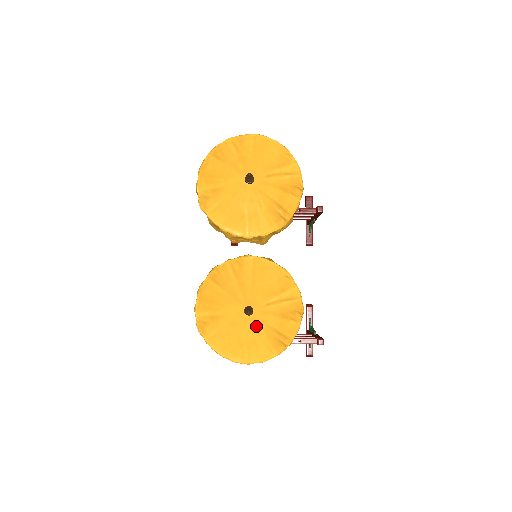
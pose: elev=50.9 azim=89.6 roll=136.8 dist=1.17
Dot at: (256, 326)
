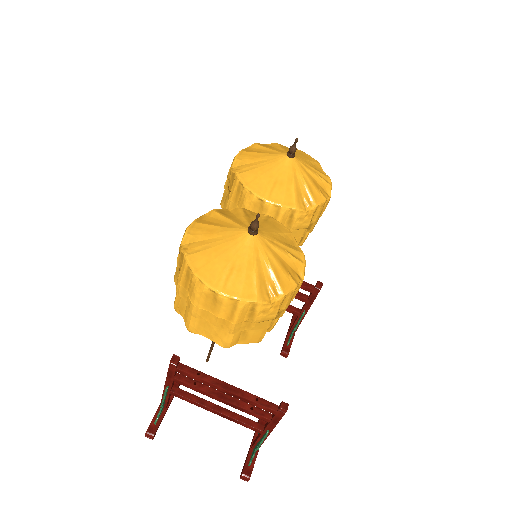
Dot at: (253, 252)
